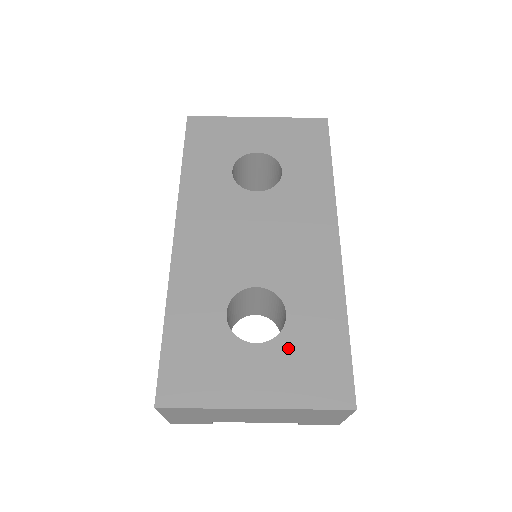
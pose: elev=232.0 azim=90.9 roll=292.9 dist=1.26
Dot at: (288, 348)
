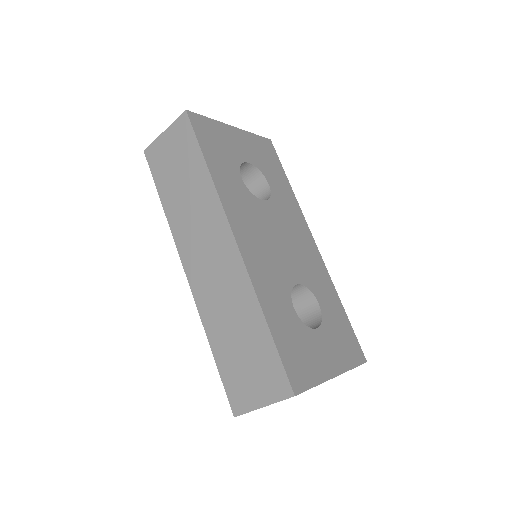
Dot at: (330, 329)
